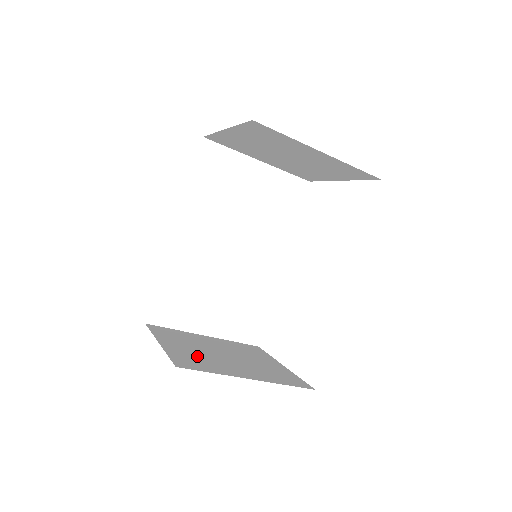
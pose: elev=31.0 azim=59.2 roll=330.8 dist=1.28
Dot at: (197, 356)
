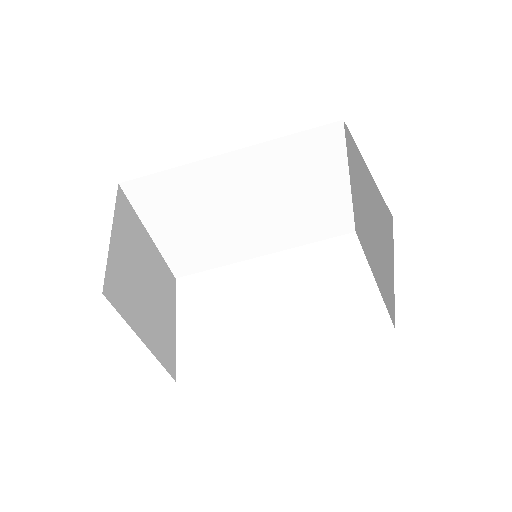
Dot at: (127, 278)
